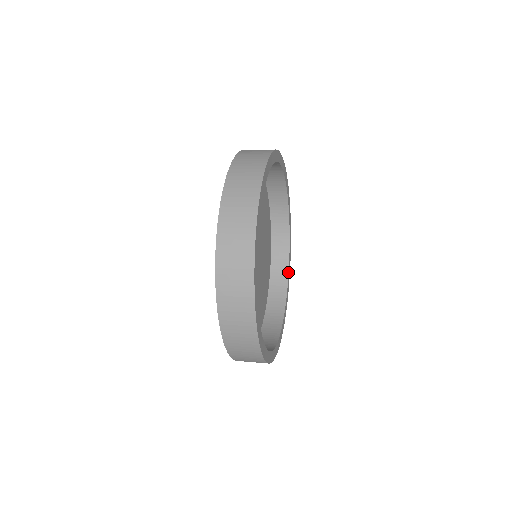
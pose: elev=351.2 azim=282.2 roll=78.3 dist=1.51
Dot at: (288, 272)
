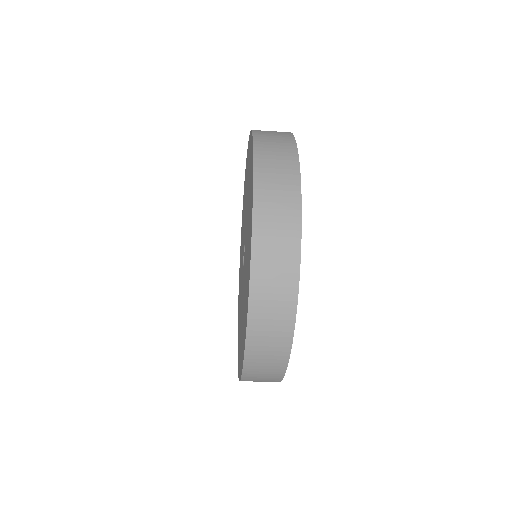
Dot at: occluded
